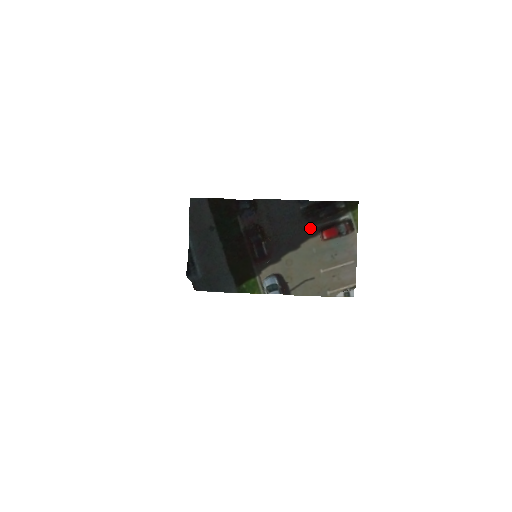
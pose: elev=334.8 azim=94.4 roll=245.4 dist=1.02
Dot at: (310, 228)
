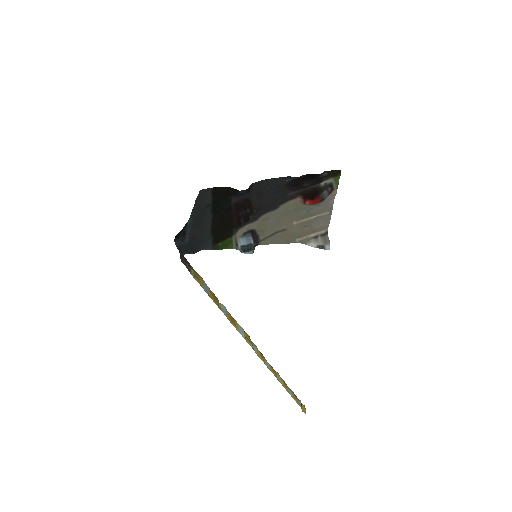
Dot at: (291, 193)
